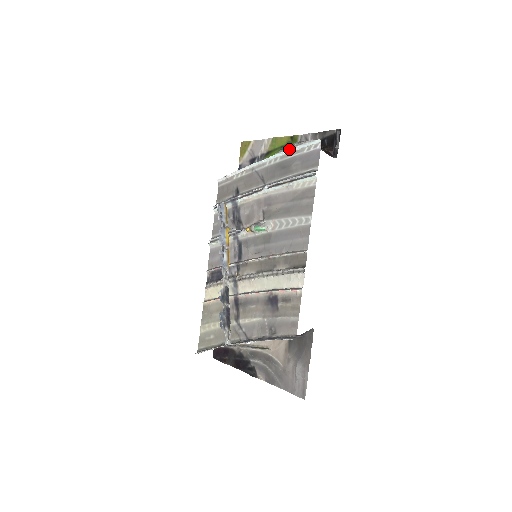
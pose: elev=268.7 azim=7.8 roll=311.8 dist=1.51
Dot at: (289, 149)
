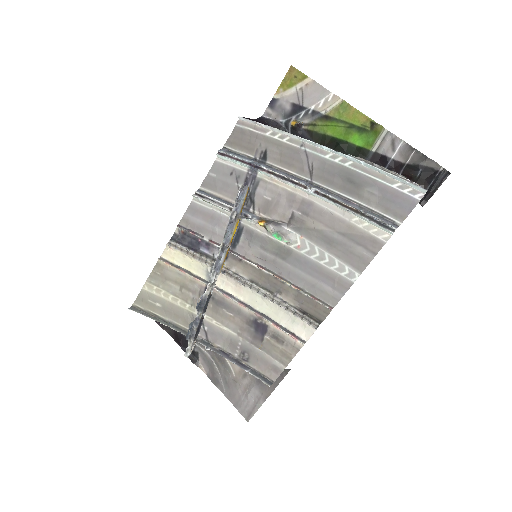
Dot at: (374, 166)
